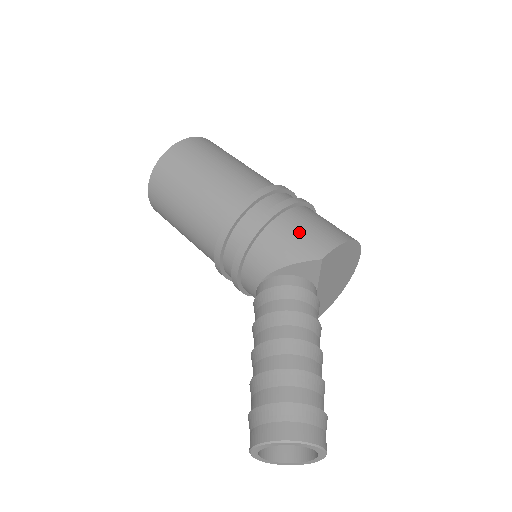
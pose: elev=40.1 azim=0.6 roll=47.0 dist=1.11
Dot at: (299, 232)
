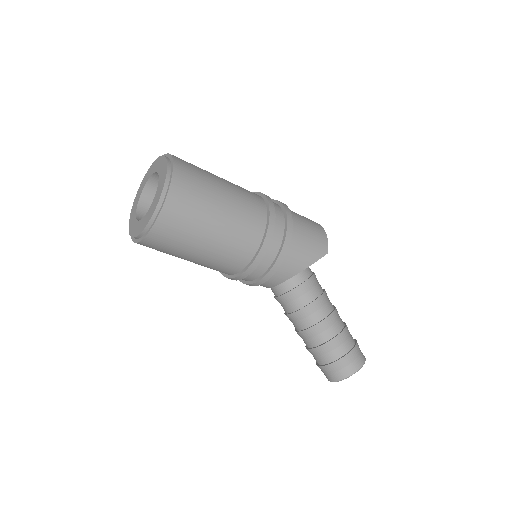
Dot at: (308, 239)
